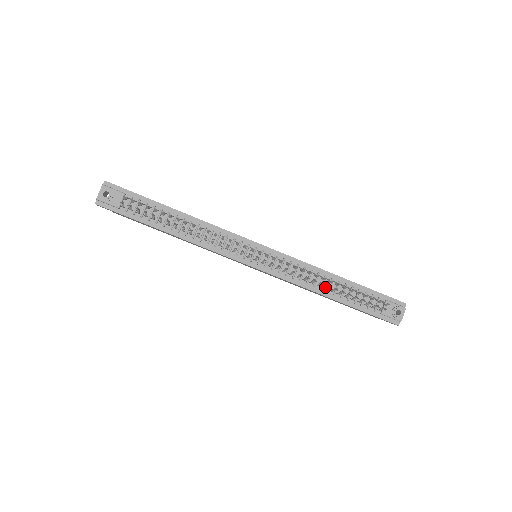
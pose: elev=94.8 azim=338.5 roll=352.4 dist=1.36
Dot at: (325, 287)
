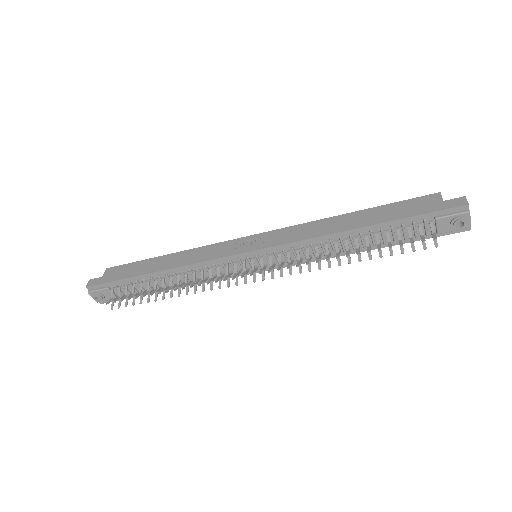
Dot at: occluded
